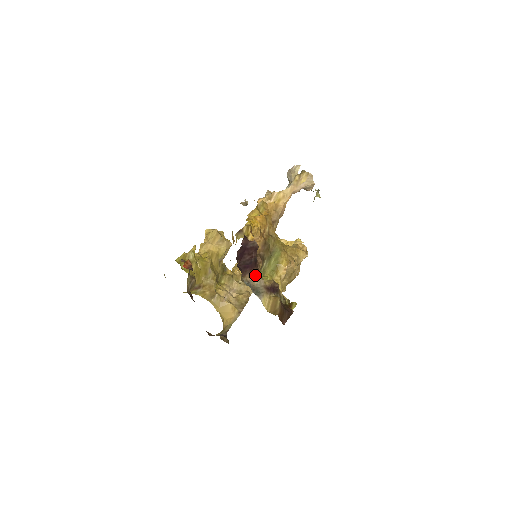
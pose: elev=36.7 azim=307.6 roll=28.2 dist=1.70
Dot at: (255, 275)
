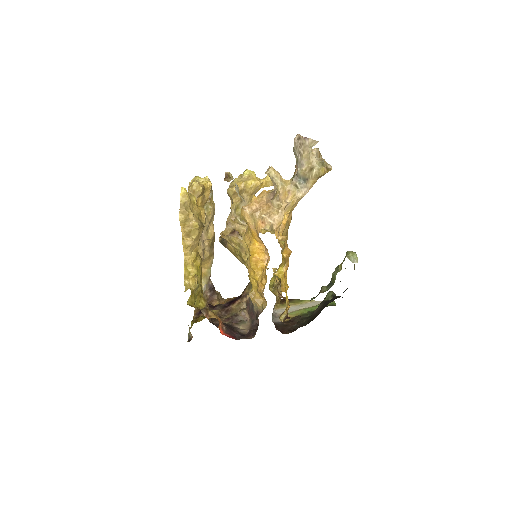
Dot at: occluded
